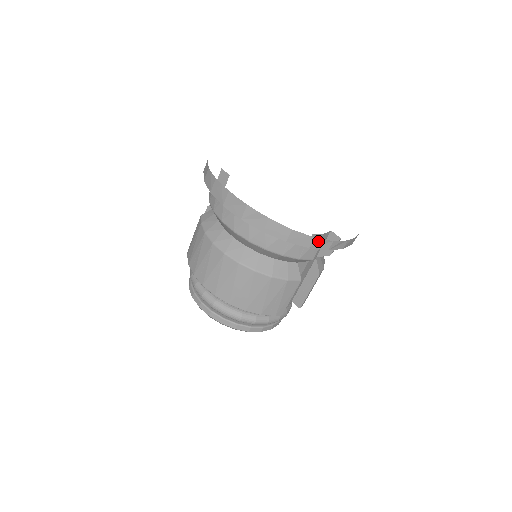
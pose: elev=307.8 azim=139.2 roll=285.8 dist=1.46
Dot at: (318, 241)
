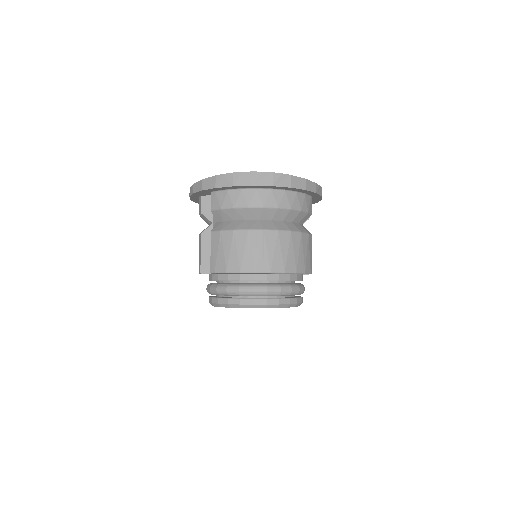
Dot at: (318, 187)
